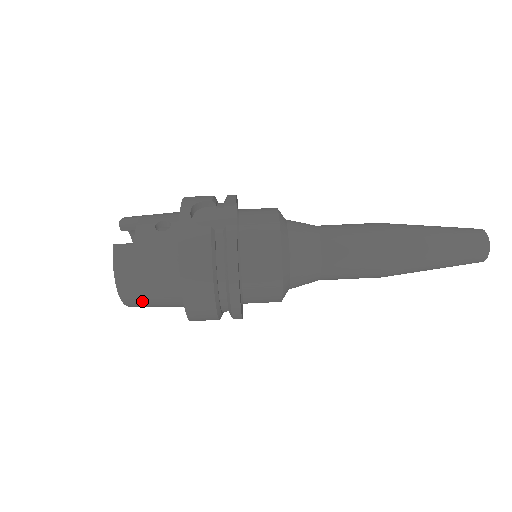
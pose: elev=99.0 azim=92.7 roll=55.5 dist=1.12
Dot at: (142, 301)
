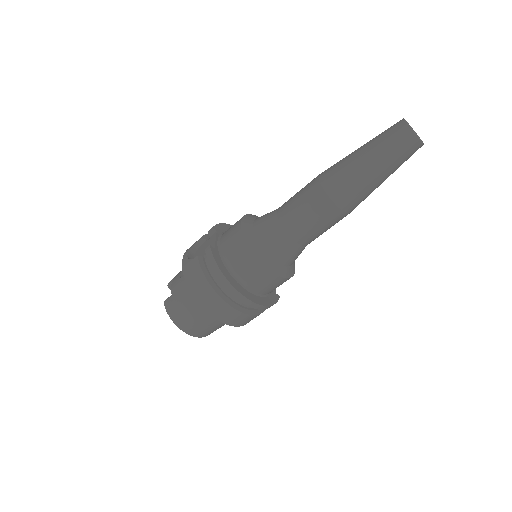
Dot at: (199, 329)
